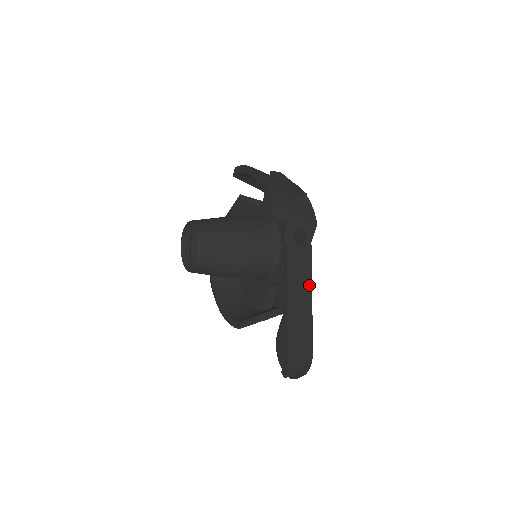
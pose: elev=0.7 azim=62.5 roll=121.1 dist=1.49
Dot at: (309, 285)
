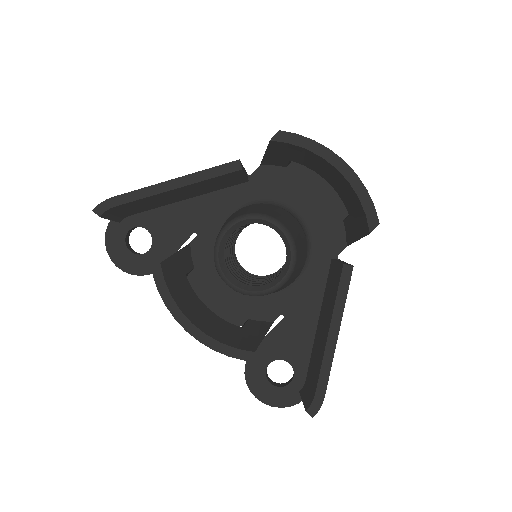
Dot at: occluded
